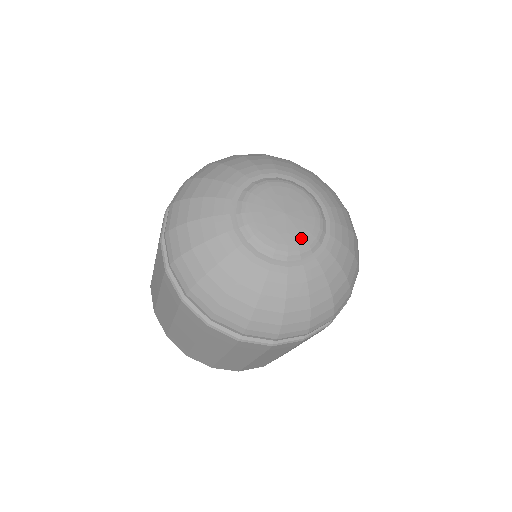
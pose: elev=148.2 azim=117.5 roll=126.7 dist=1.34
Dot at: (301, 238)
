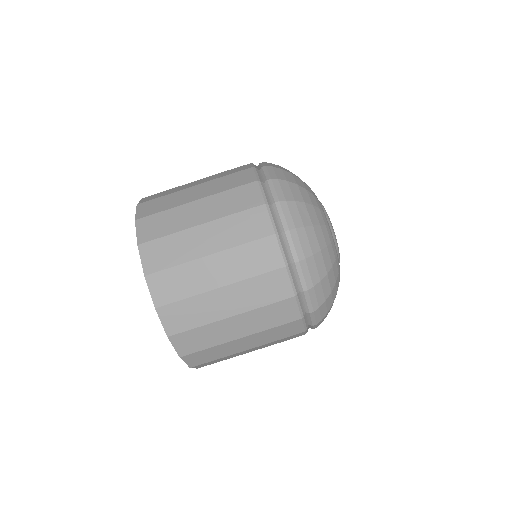
Dot at: occluded
